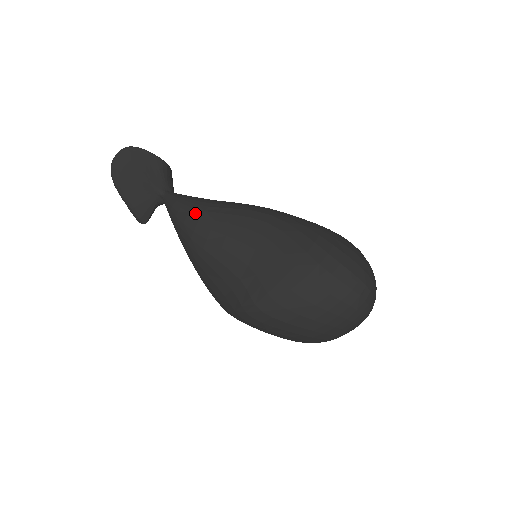
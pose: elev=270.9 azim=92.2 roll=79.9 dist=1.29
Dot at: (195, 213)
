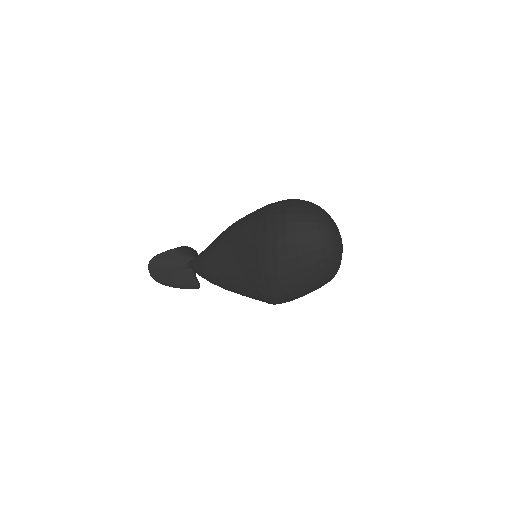
Dot at: (202, 268)
